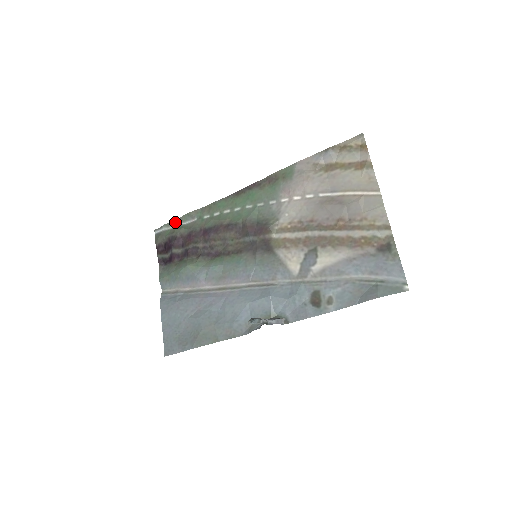
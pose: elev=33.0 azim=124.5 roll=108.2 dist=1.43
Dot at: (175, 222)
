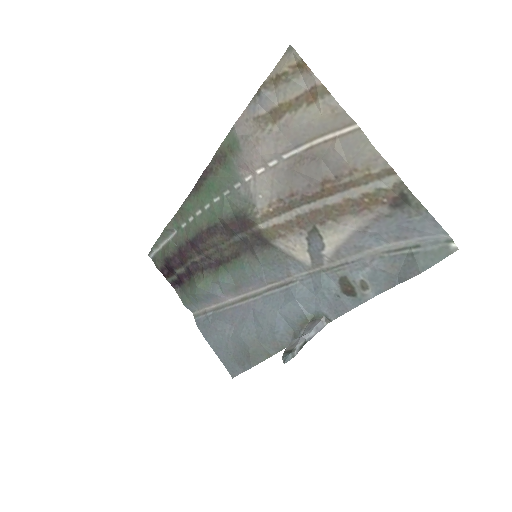
Dot at: (159, 241)
